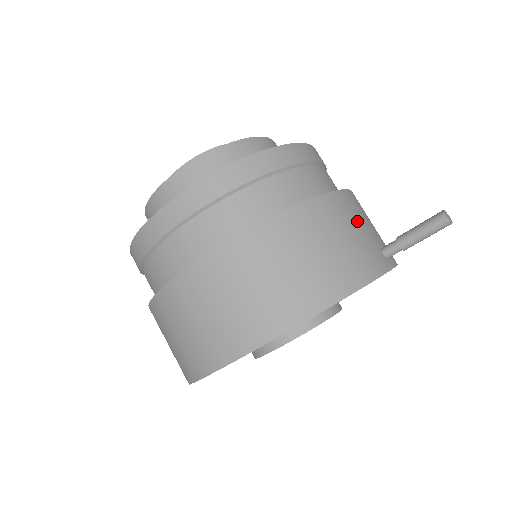
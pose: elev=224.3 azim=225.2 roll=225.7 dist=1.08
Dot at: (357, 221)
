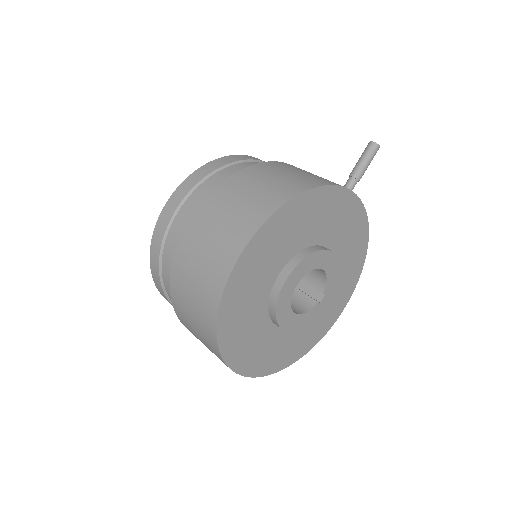
Dot at: occluded
